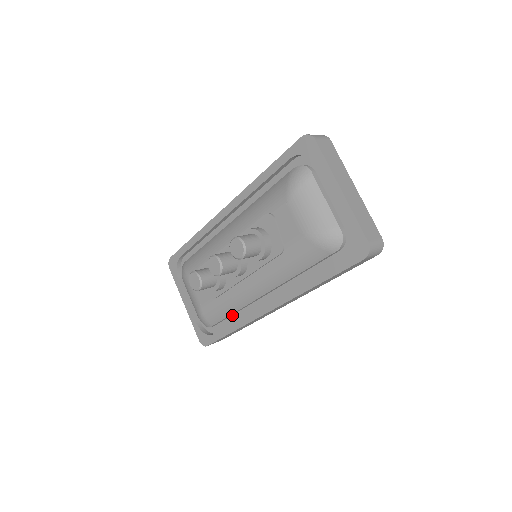
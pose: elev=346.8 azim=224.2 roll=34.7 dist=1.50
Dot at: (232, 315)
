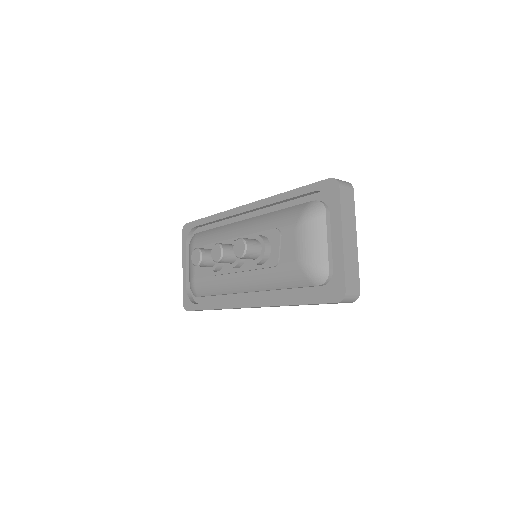
Dot at: (218, 295)
